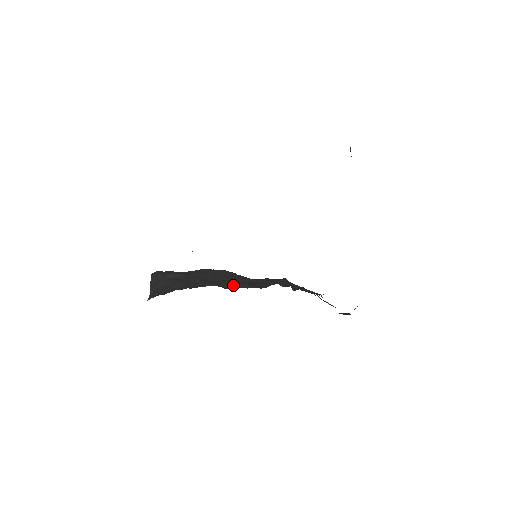
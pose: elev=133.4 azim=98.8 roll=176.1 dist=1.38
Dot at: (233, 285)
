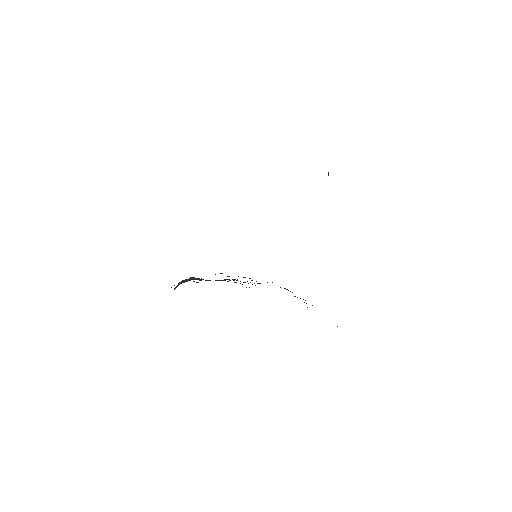
Dot at: occluded
